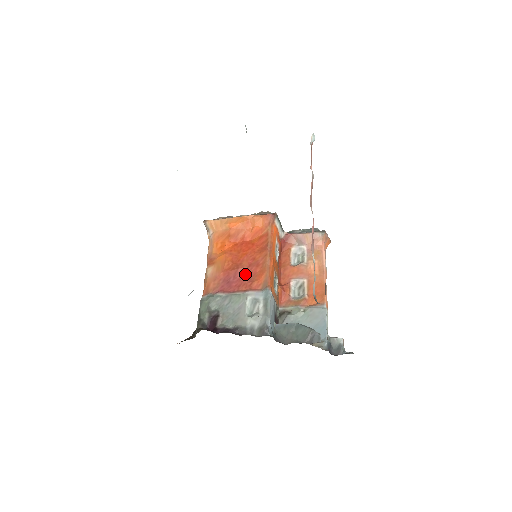
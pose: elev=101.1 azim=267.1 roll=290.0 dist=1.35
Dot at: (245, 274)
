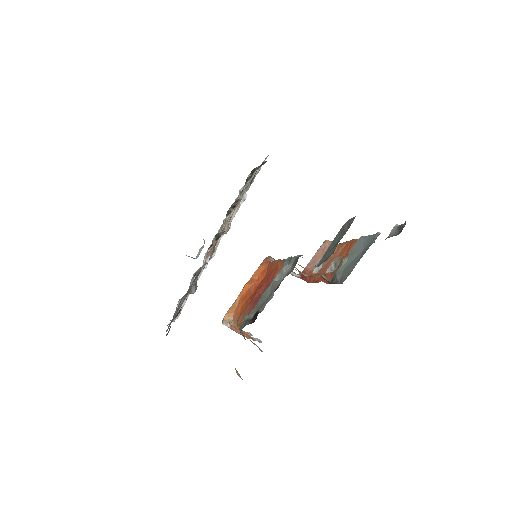
Dot at: (266, 285)
